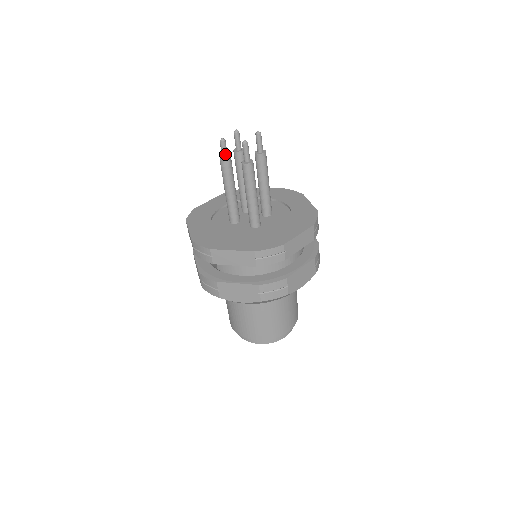
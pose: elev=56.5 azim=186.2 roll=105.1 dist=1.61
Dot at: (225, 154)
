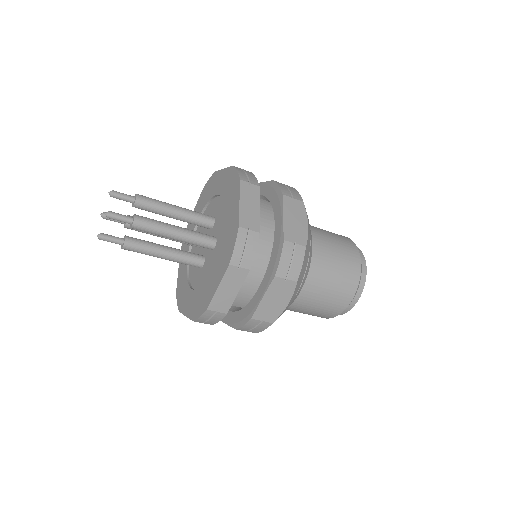
Dot at: (116, 240)
